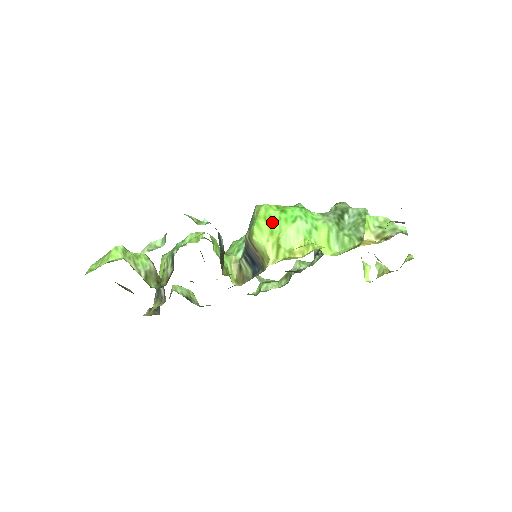
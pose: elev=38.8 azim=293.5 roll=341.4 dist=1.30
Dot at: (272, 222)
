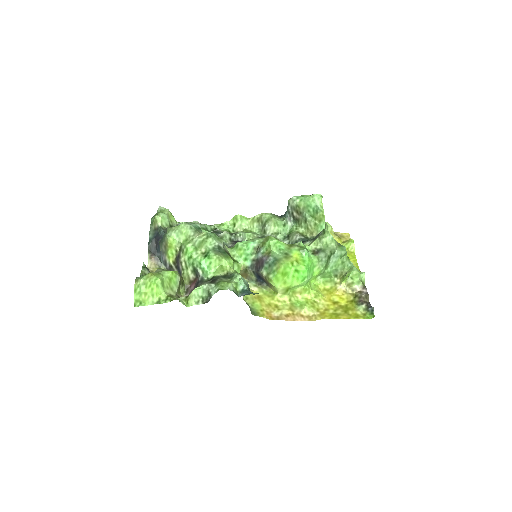
Dot at: (287, 276)
